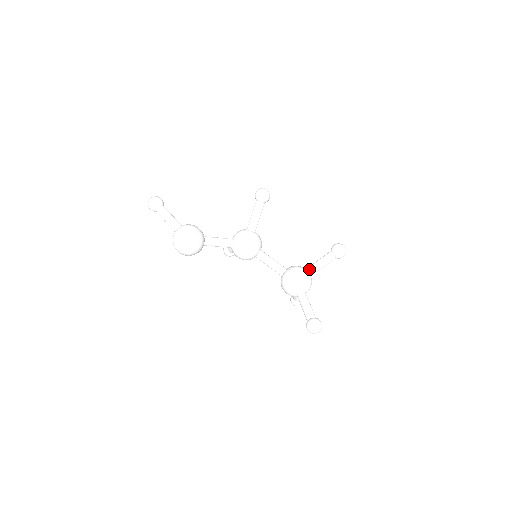
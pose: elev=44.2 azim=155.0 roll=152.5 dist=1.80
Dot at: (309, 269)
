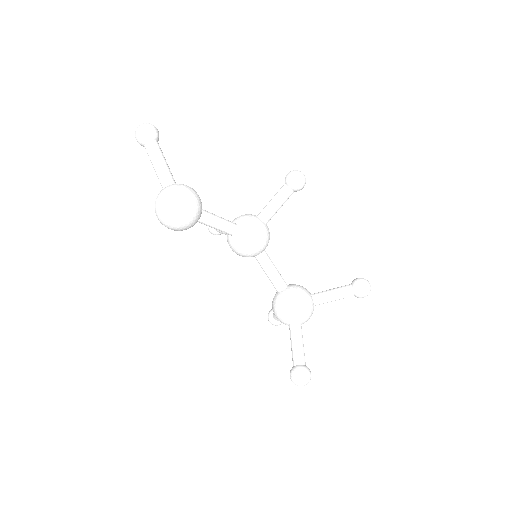
Dot at: (316, 297)
